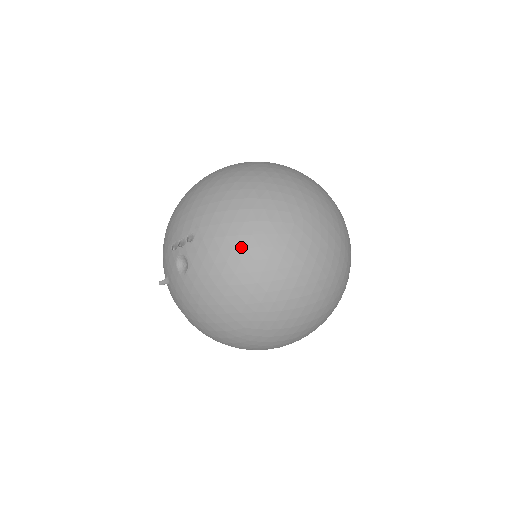
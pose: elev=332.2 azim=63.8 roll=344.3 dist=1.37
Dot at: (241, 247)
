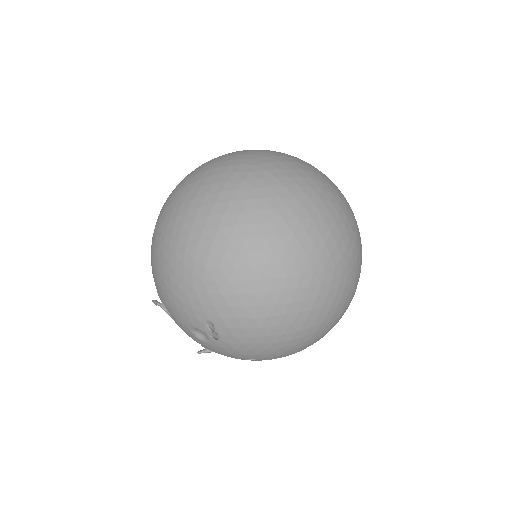
Dot at: occluded
